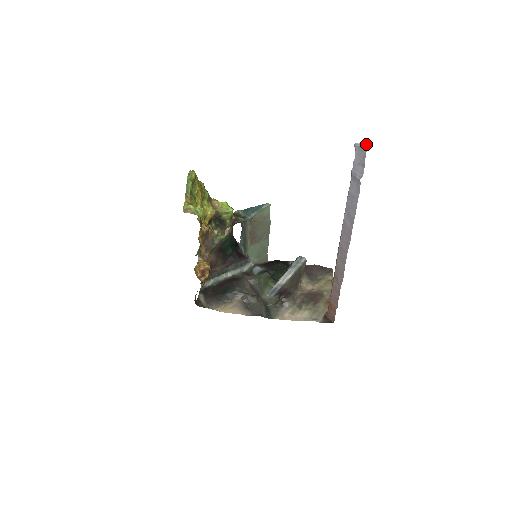
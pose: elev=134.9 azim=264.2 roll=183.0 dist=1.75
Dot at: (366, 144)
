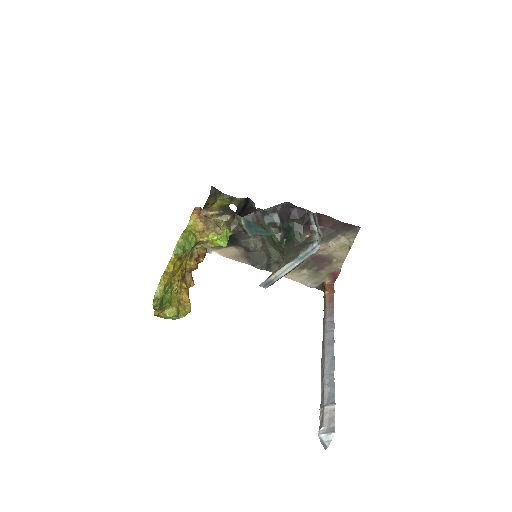
Dot at: (326, 446)
